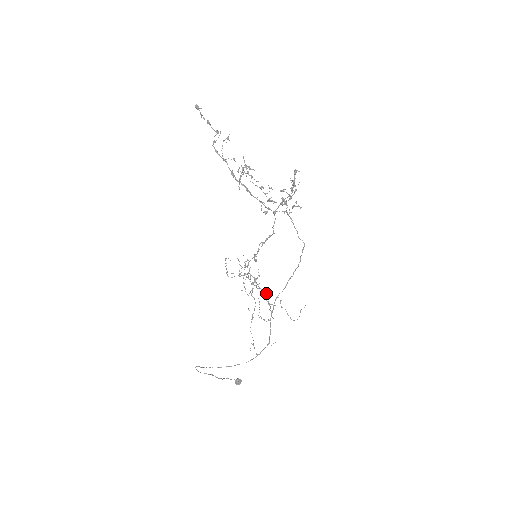
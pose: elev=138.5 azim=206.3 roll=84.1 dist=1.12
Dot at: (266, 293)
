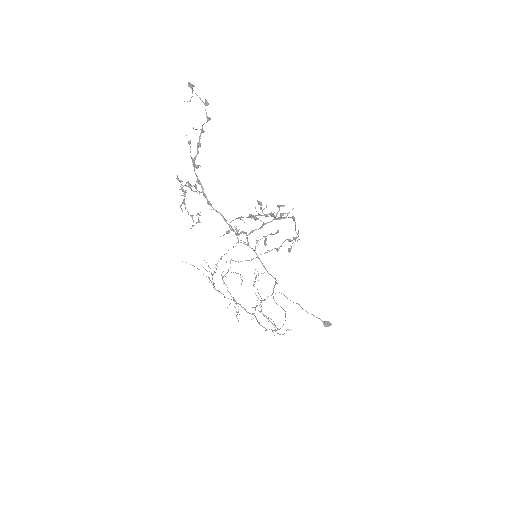
Dot at: occluded
